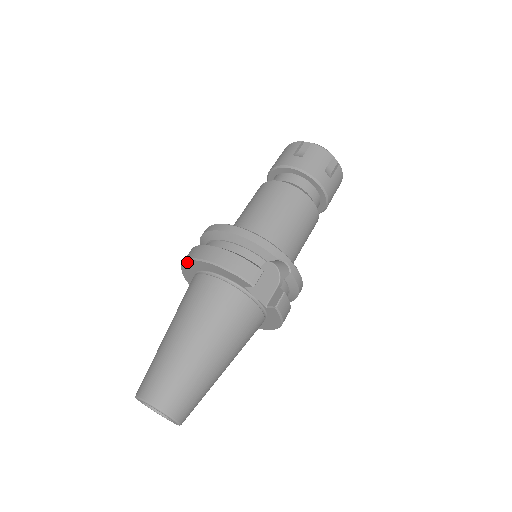
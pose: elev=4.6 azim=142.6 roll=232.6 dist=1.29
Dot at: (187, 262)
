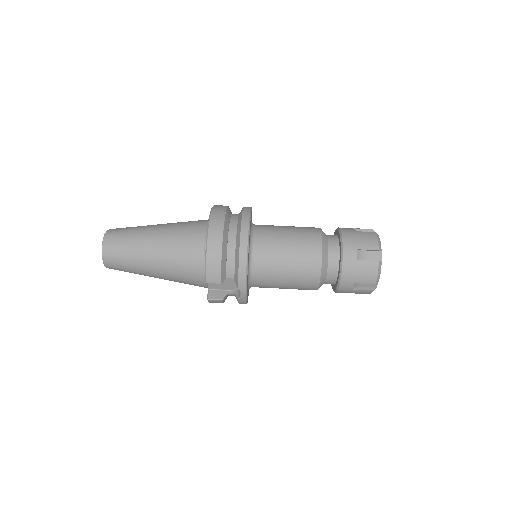
Dot at: (210, 216)
